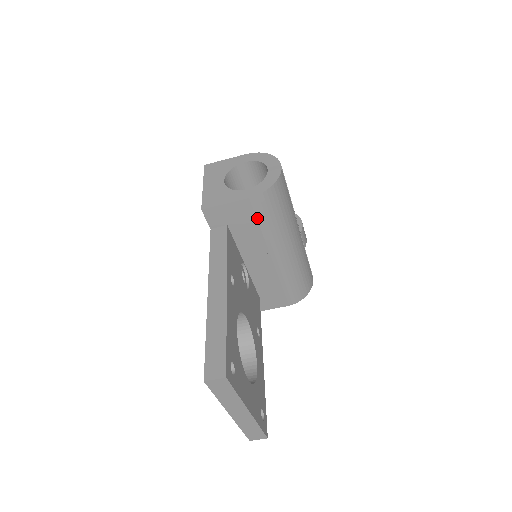
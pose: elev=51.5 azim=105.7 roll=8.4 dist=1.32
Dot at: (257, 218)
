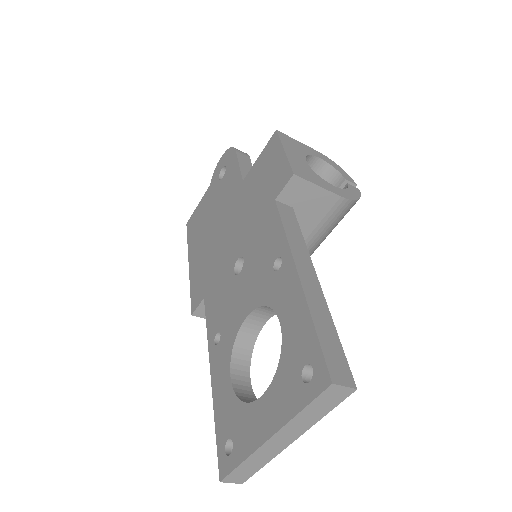
Dot at: (322, 220)
